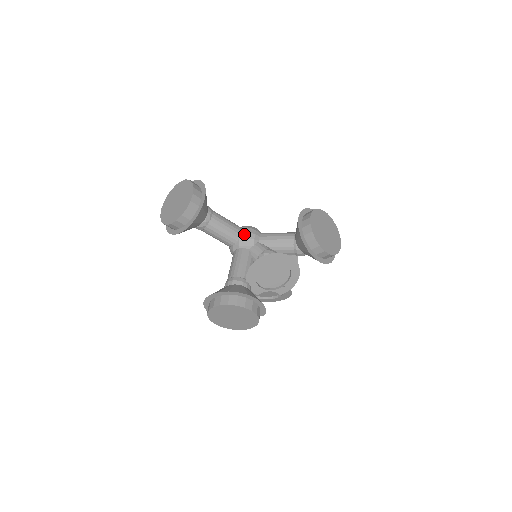
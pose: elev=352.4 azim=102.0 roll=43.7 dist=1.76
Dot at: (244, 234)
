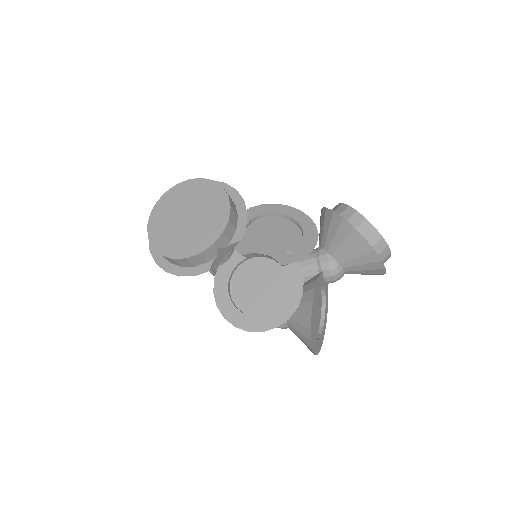
Dot at: occluded
